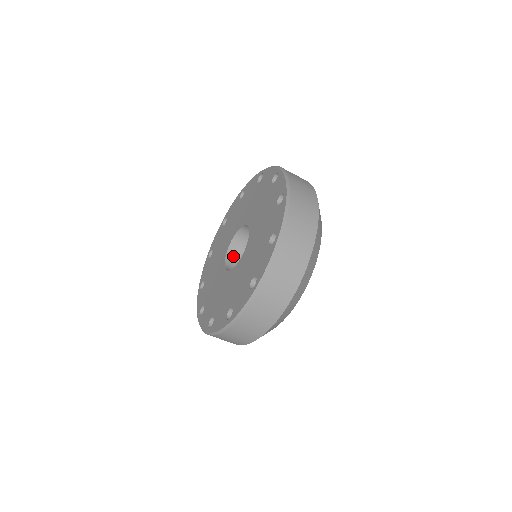
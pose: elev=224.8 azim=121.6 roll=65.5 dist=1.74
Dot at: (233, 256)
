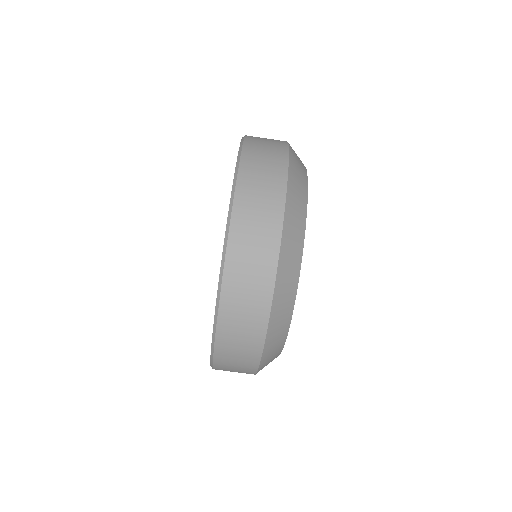
Dot at: occluded
